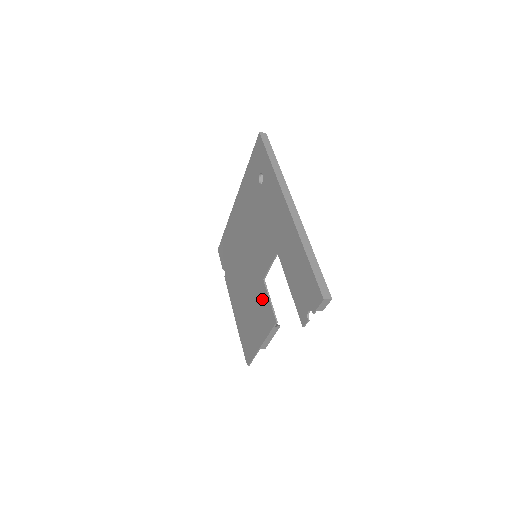
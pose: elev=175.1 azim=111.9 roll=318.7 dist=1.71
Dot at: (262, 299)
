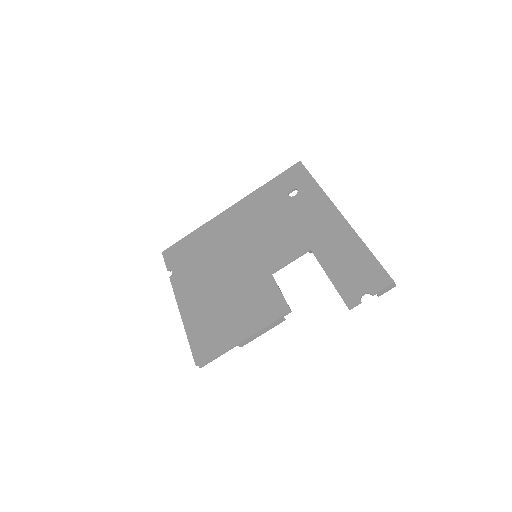
Dot at: (264, 292)
